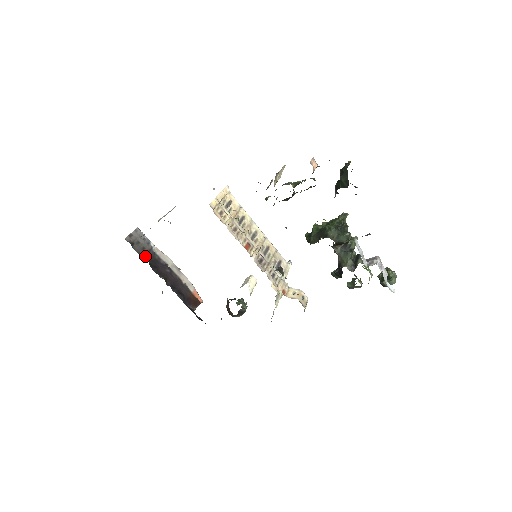
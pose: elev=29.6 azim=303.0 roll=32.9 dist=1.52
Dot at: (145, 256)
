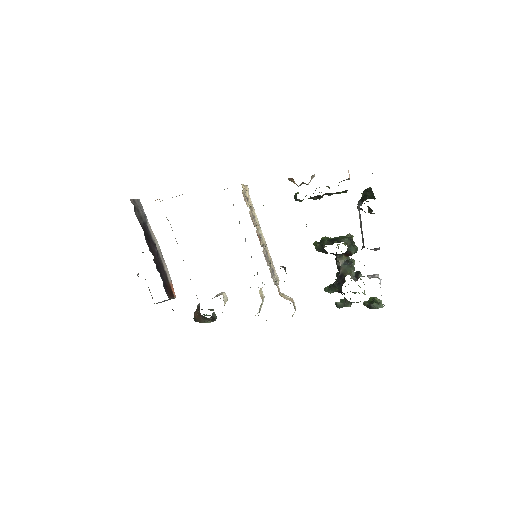
Dot at: (142, 225)
